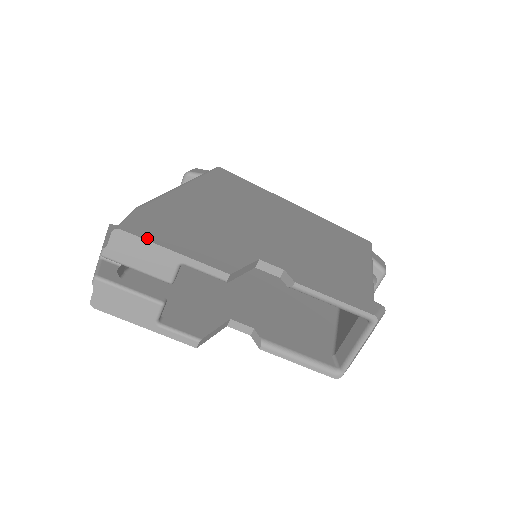
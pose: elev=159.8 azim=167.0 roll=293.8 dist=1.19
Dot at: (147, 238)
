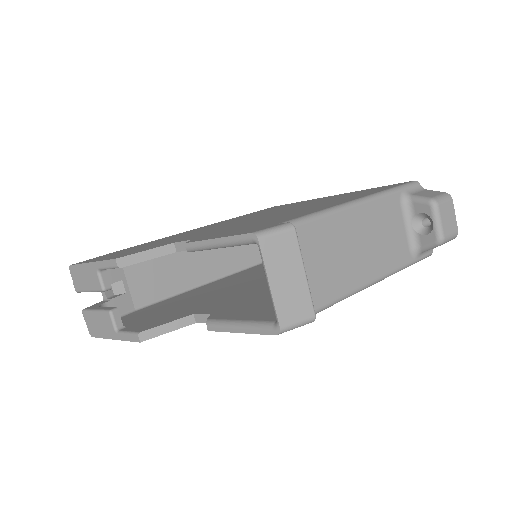
Dot at: (82, 263)
